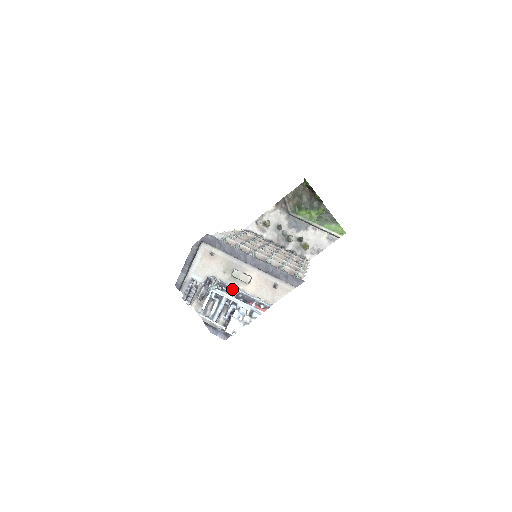
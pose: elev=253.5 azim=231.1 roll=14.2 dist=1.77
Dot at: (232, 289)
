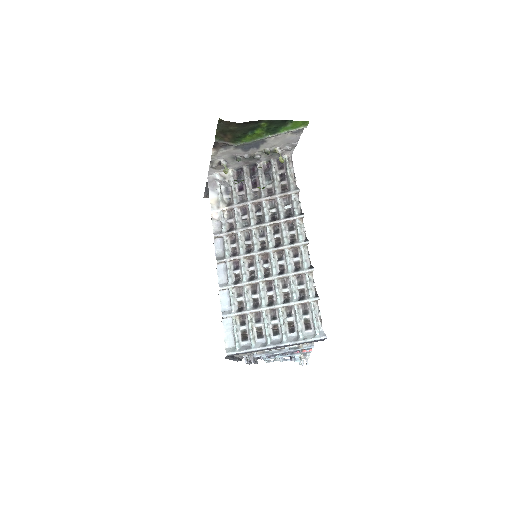
Dot at: (277, 354)
